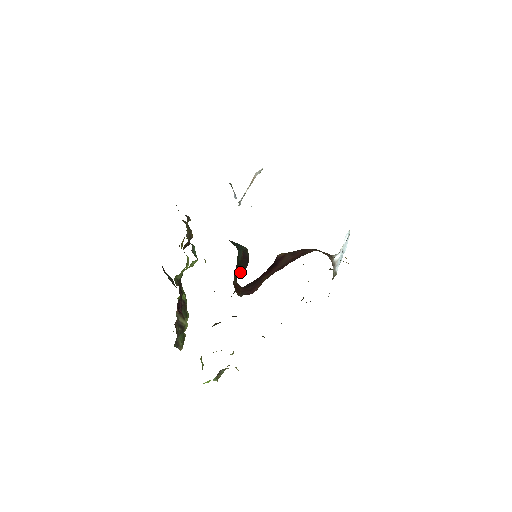
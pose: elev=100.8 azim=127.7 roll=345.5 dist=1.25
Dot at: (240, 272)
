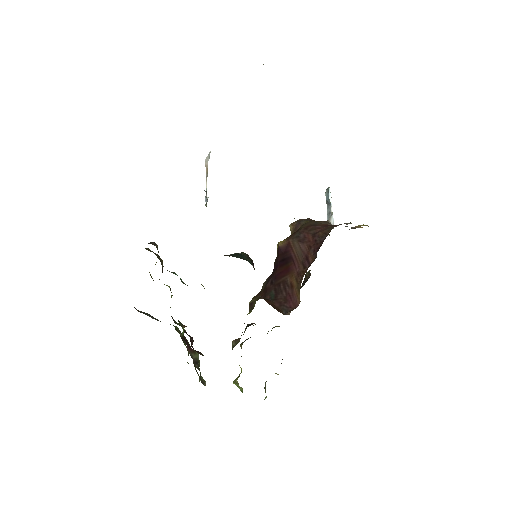
Dot at: occluded
